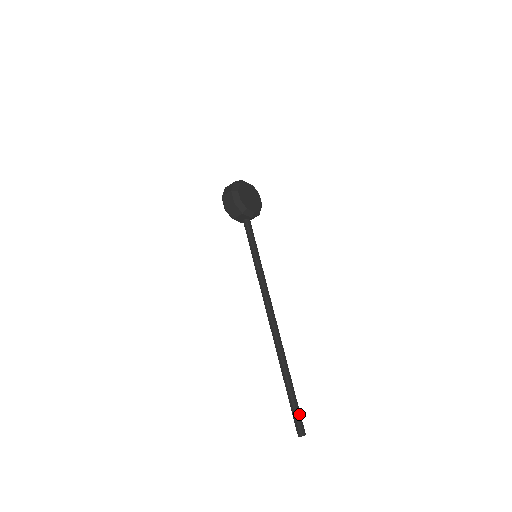
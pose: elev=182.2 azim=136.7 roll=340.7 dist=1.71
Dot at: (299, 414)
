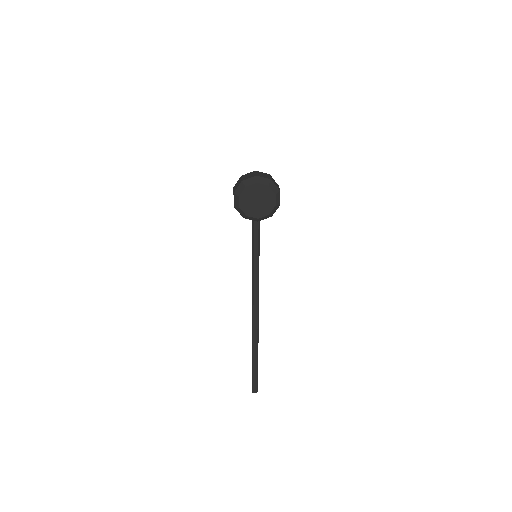
Dot at: (255, 381)
